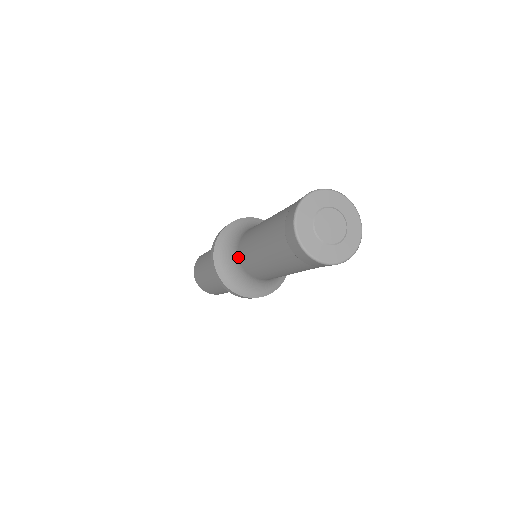
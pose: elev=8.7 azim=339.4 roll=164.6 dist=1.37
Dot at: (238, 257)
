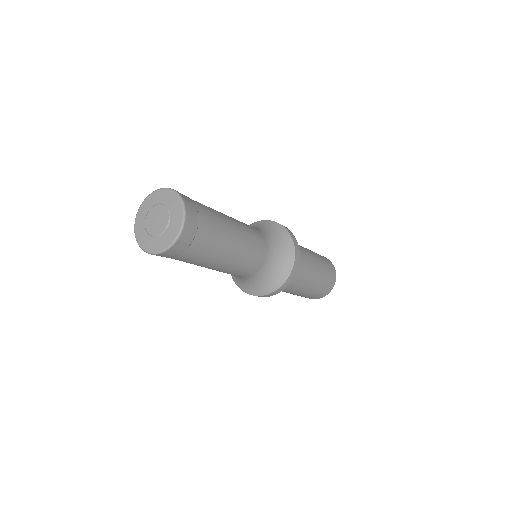
Dot at: occluded
